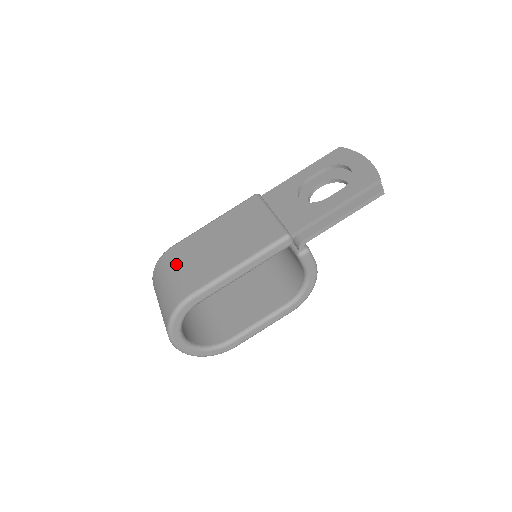
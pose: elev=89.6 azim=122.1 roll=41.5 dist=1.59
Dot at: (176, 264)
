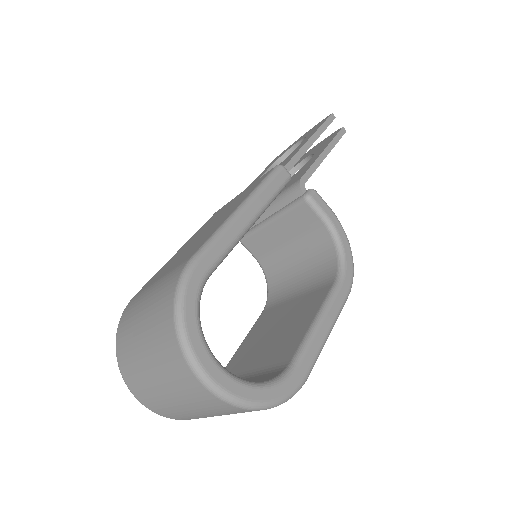
Dot at: (149, 286)
